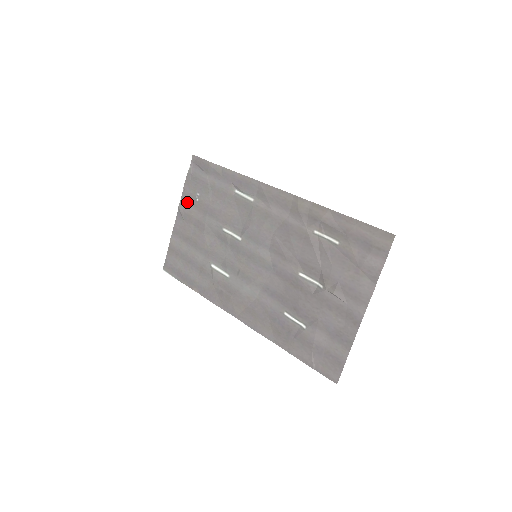
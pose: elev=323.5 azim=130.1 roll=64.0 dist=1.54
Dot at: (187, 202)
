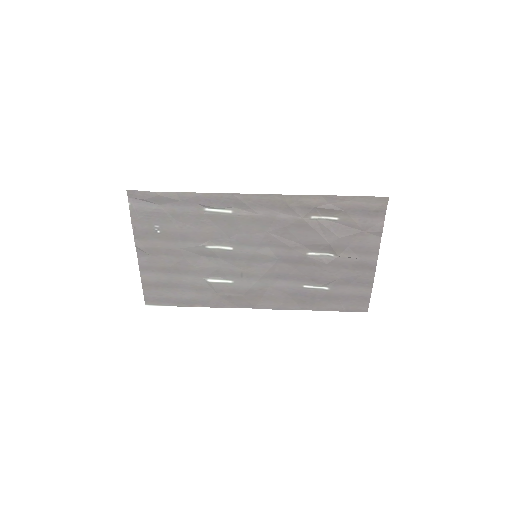
Dot at: (145, 238)
